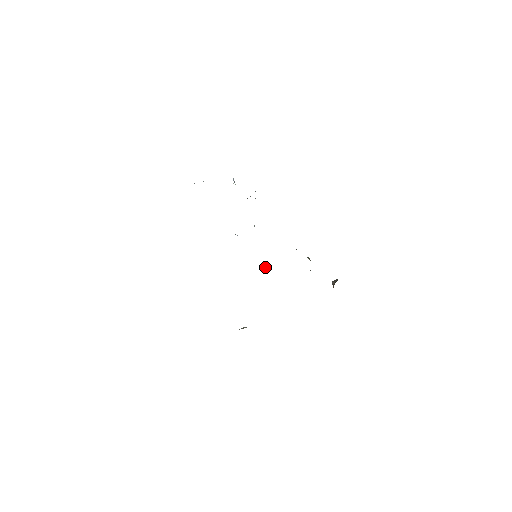
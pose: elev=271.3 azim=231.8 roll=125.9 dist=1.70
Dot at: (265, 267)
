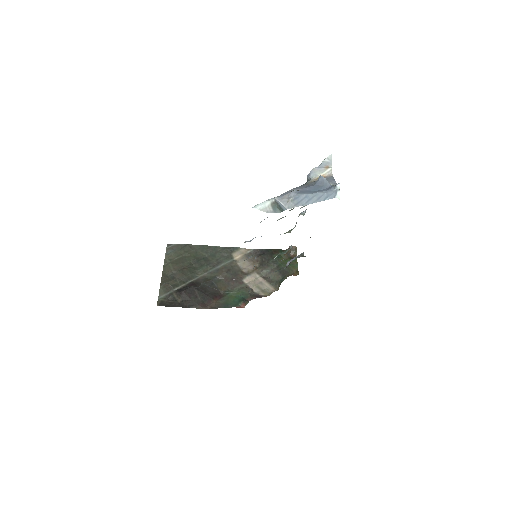
Dot at: occluded
